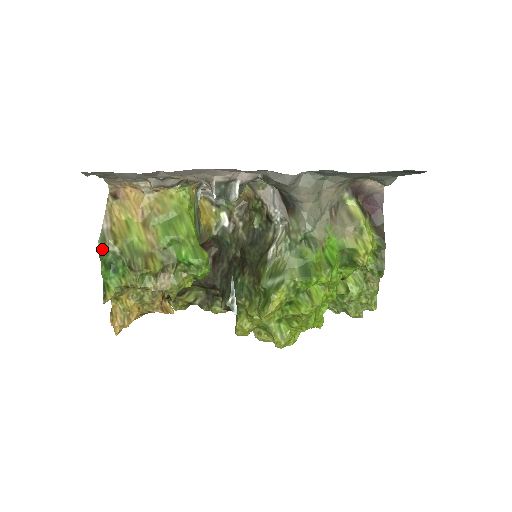
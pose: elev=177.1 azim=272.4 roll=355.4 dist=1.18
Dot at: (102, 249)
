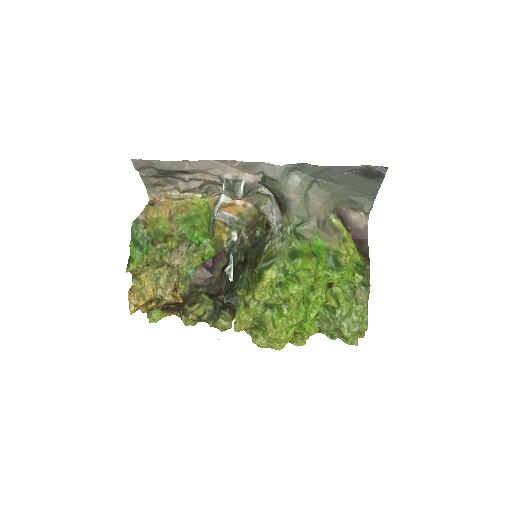
Dot at: (134, 228)
